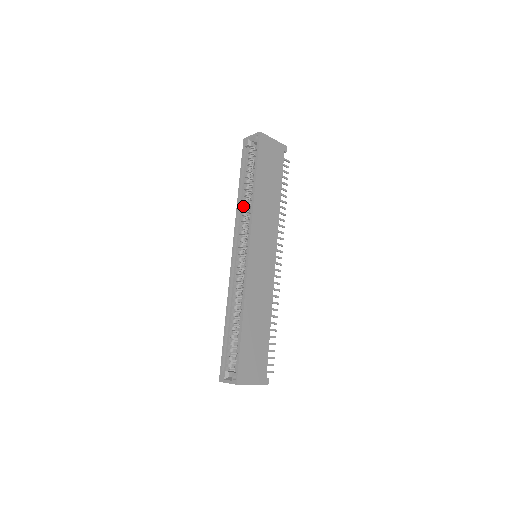
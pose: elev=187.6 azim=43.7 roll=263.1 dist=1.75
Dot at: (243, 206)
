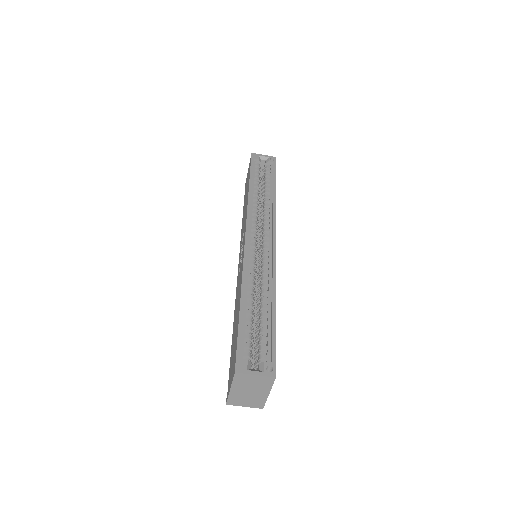
Dot at: (256, 202)
